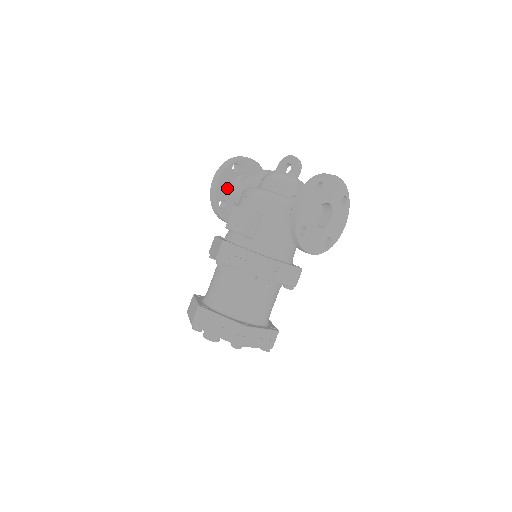
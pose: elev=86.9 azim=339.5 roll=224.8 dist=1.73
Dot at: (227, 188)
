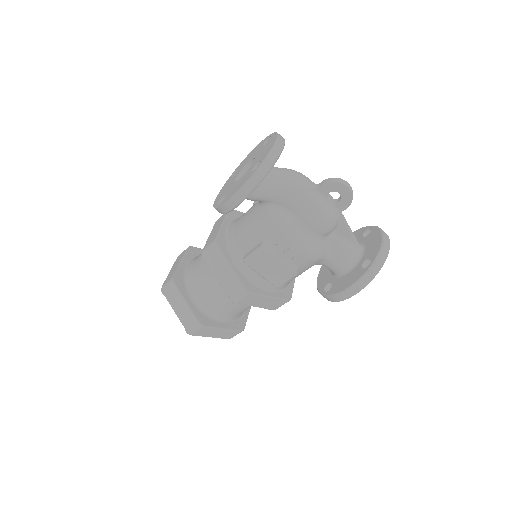
Dot at: occluded
